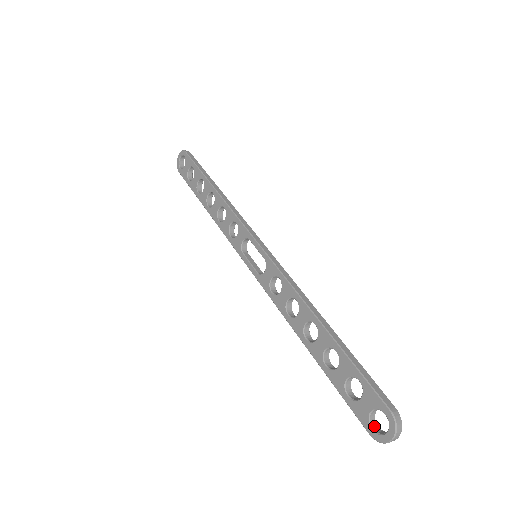
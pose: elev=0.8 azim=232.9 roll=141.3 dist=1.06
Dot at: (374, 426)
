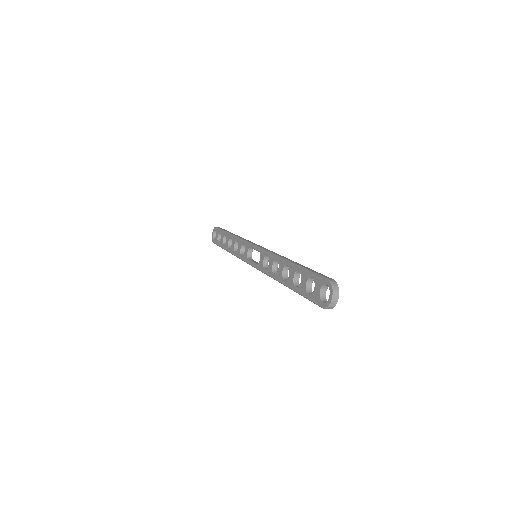
Dot at: (325, 301)
